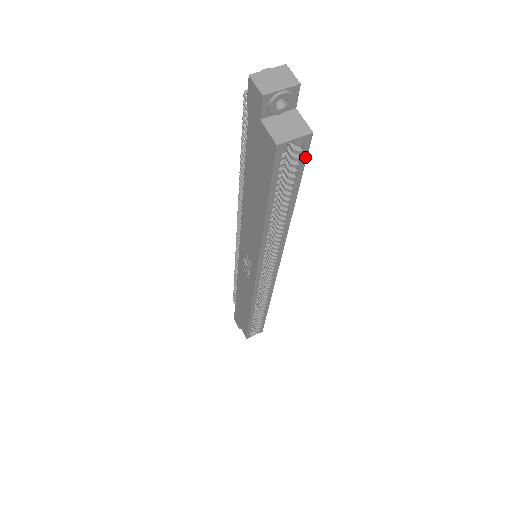
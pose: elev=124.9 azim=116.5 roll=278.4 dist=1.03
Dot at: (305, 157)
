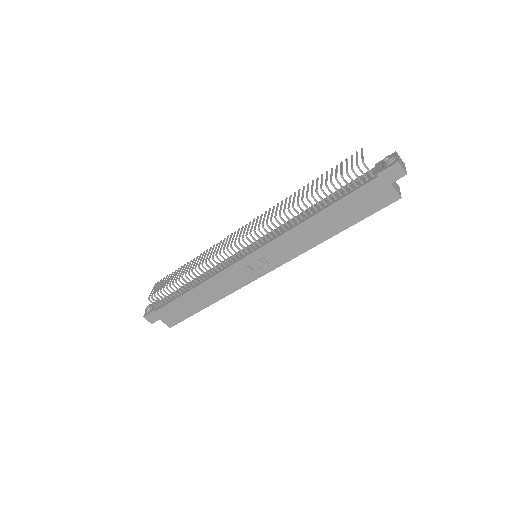
Dot at: occluded
